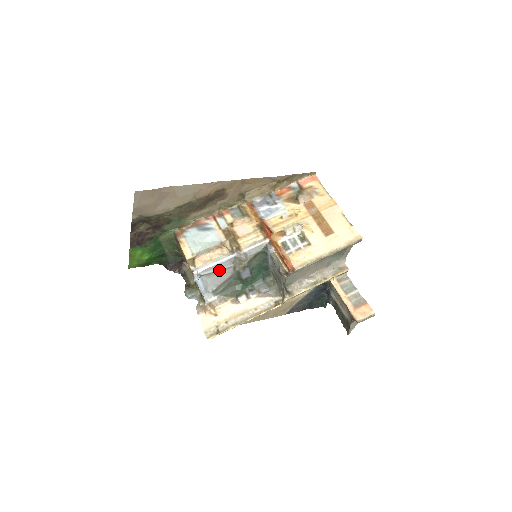
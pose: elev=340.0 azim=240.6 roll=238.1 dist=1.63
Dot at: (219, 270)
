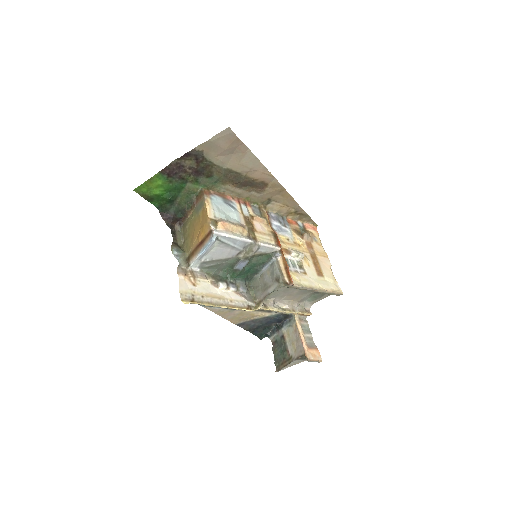
Dot at: (231, 245)
